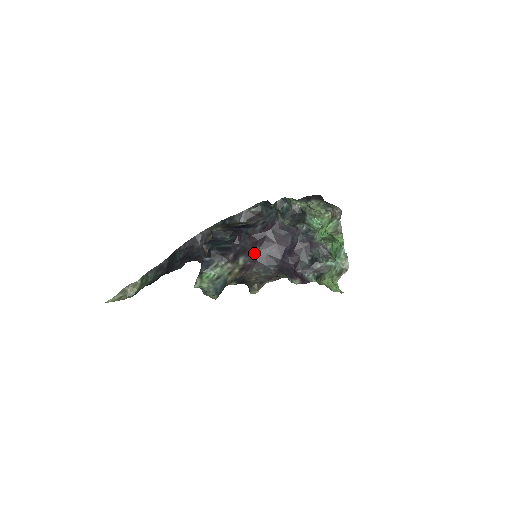
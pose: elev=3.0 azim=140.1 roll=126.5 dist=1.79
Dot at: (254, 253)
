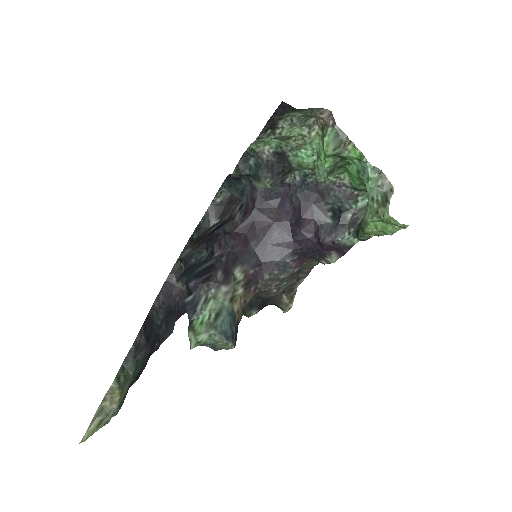
Dot at: (251, 254)
